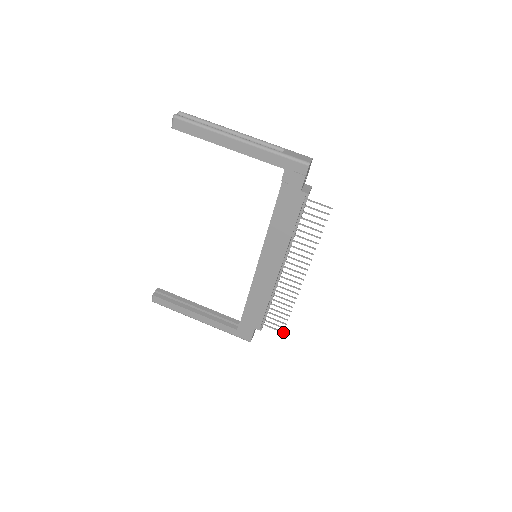
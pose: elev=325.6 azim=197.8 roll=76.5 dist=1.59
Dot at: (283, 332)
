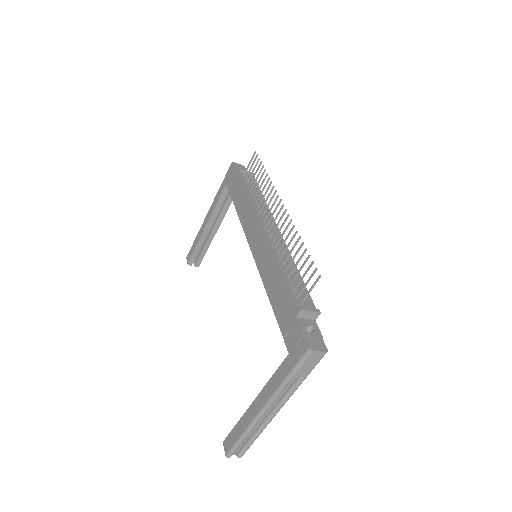
Dot at: (320, 276)
